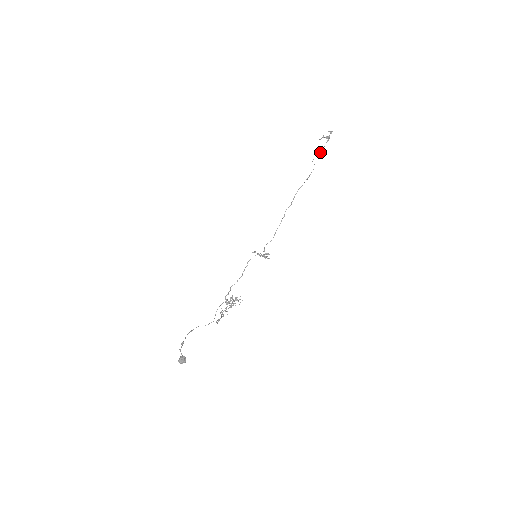
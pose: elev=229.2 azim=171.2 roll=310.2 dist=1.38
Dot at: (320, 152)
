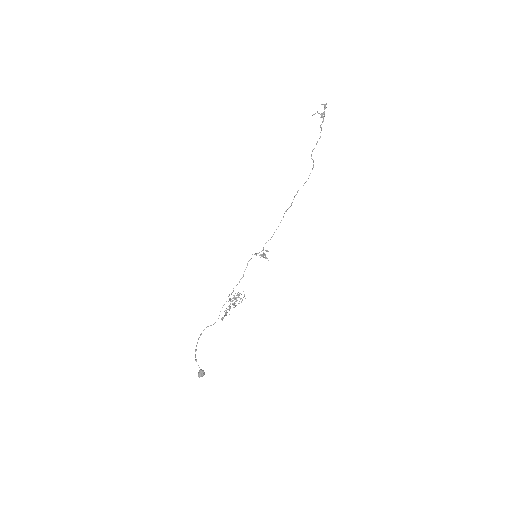
Dot at: (317, 141)
